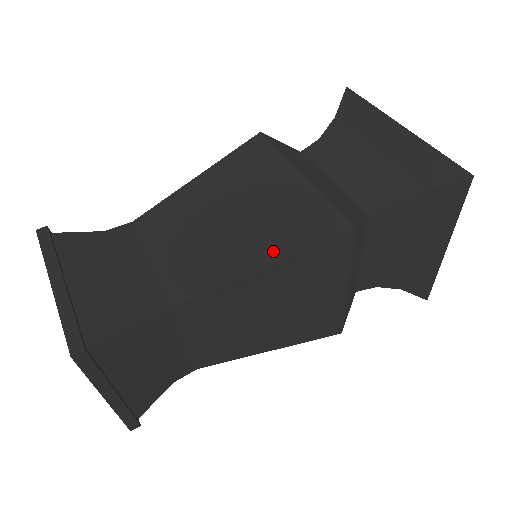
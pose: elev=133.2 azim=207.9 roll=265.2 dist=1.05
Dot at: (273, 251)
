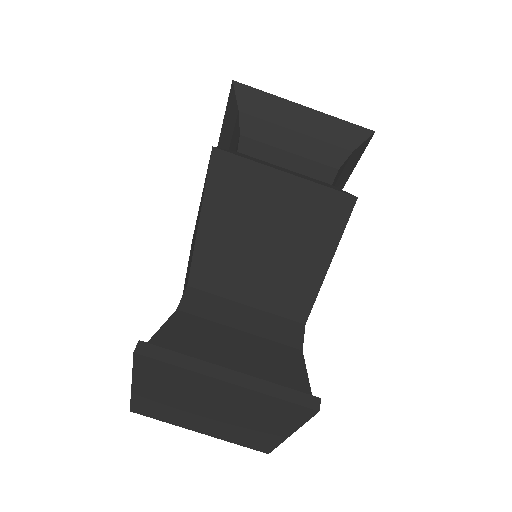
Dot at: (328, 242)
